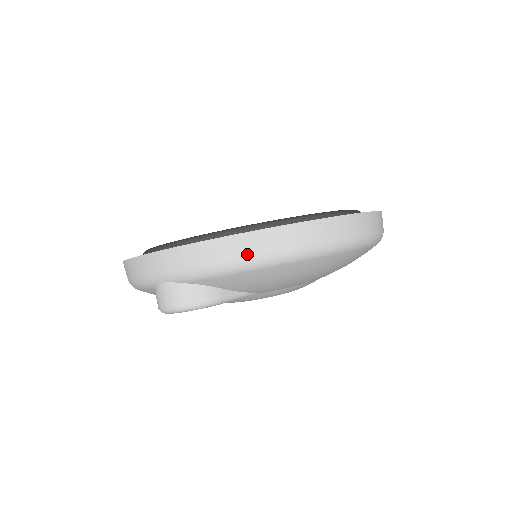
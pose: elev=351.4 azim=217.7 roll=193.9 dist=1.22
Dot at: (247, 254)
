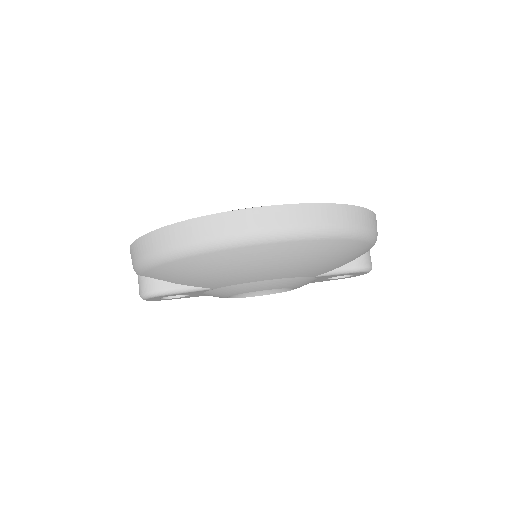
Dot at: (150, 251)
